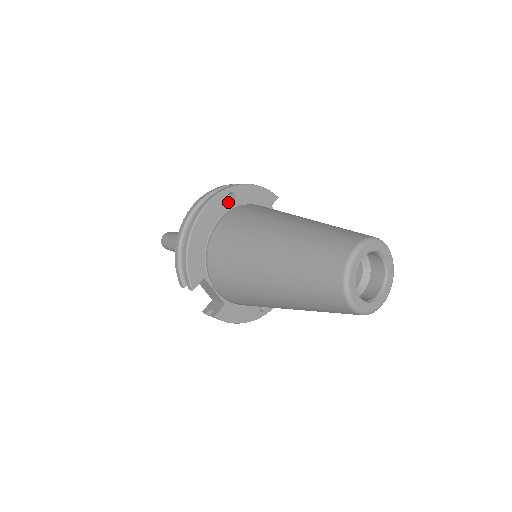
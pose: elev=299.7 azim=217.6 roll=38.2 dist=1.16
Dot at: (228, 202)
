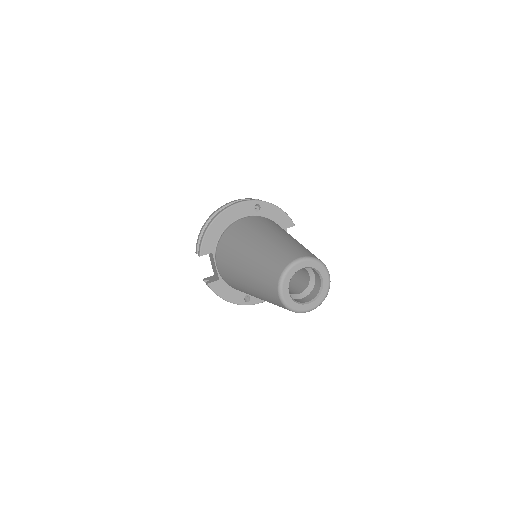
Dot at: (253, 210)
